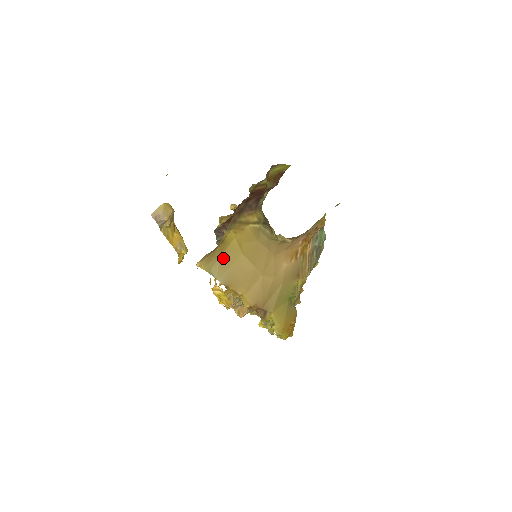
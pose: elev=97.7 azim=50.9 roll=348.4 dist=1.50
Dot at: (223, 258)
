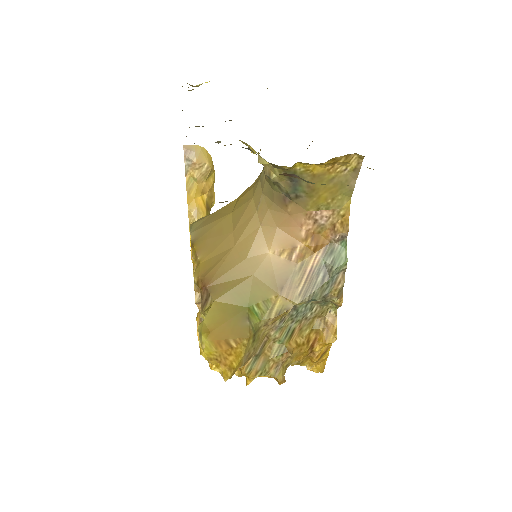
Dot at: (213, 215)
